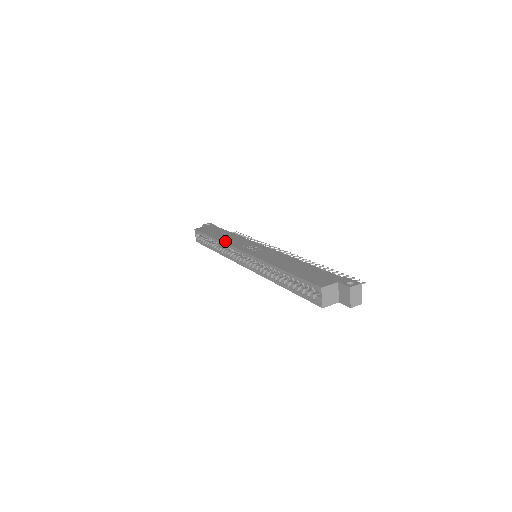
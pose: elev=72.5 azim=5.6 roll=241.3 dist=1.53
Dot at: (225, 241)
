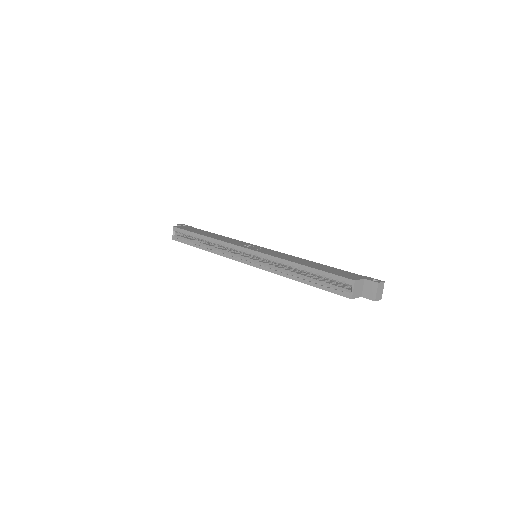
Dot at: (220, 239)
